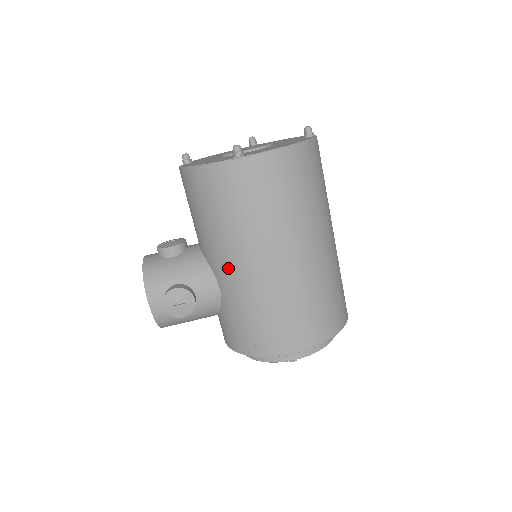
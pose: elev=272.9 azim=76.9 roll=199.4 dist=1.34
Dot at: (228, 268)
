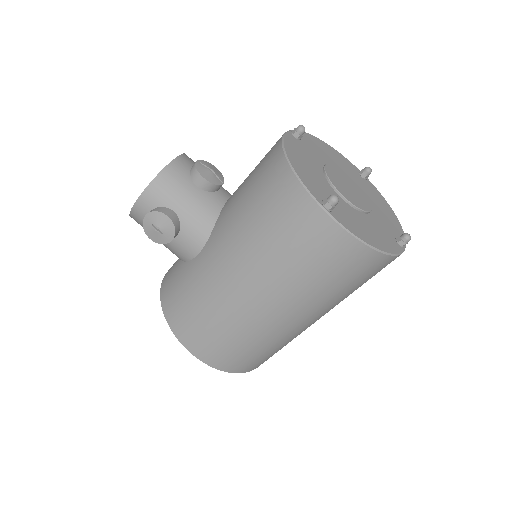
Dot at: (220, 255)
